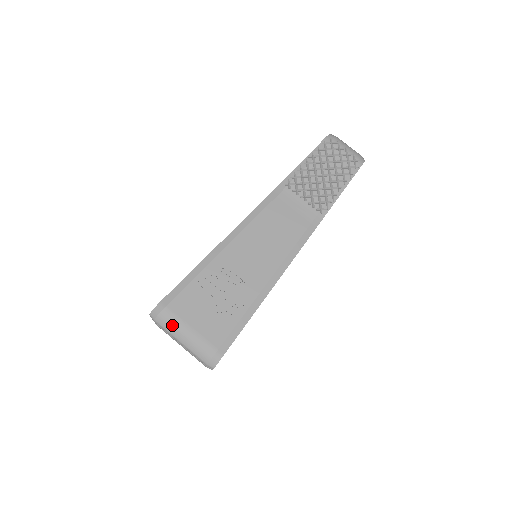
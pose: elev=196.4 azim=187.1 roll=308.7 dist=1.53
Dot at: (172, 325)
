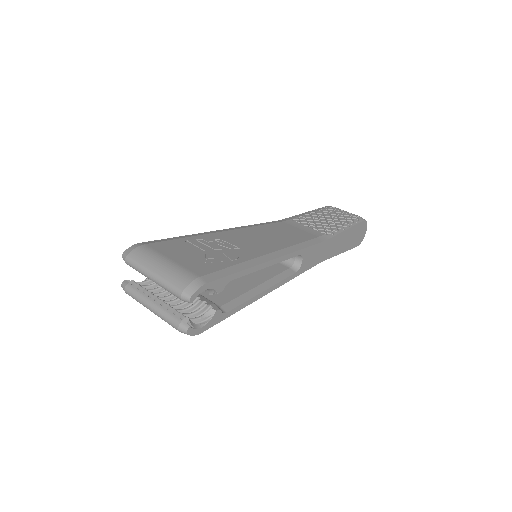
Dot at: (147, 257)
